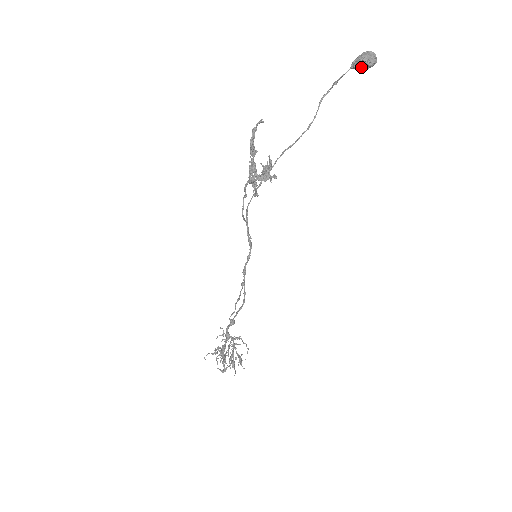
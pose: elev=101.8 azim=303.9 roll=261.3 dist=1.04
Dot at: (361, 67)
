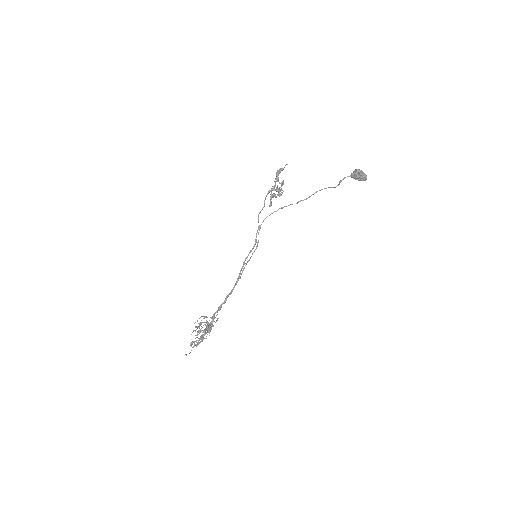
Dot at: (354, 174)
